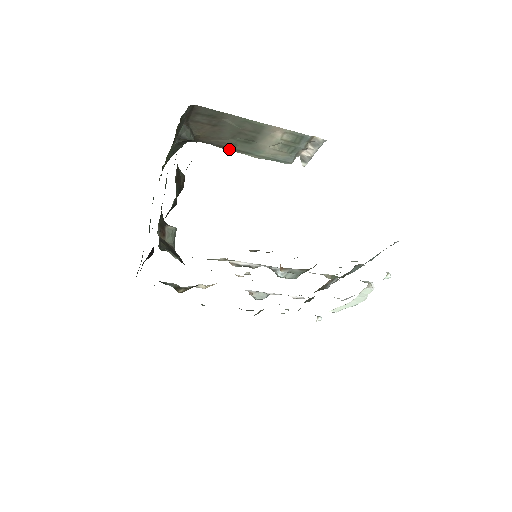
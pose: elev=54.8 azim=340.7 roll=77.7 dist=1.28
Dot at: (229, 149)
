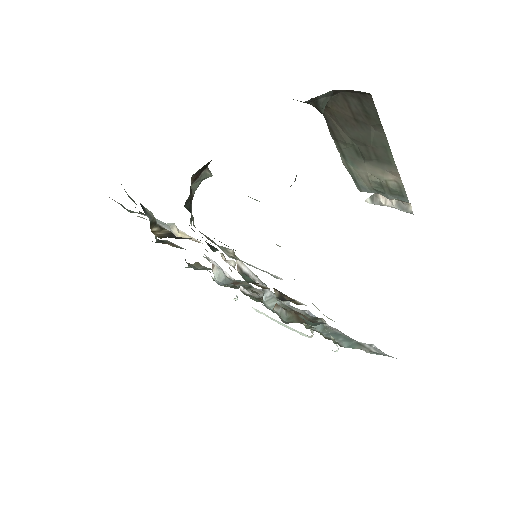
Dot at: (334, 138)
